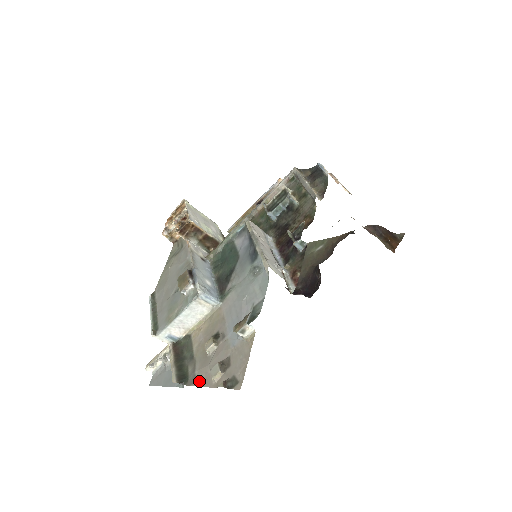
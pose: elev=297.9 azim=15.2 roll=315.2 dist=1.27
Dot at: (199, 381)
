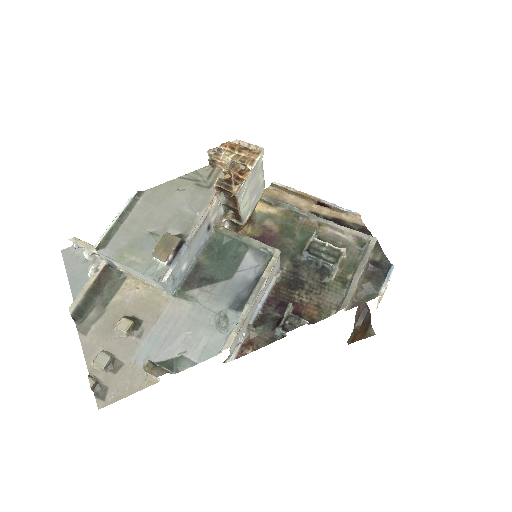
Dot at: (86, 341)
